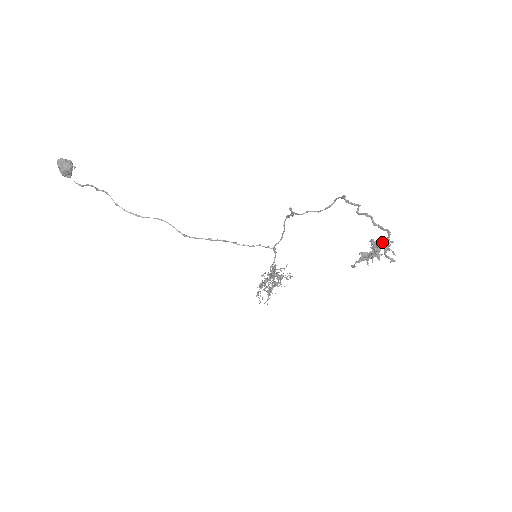
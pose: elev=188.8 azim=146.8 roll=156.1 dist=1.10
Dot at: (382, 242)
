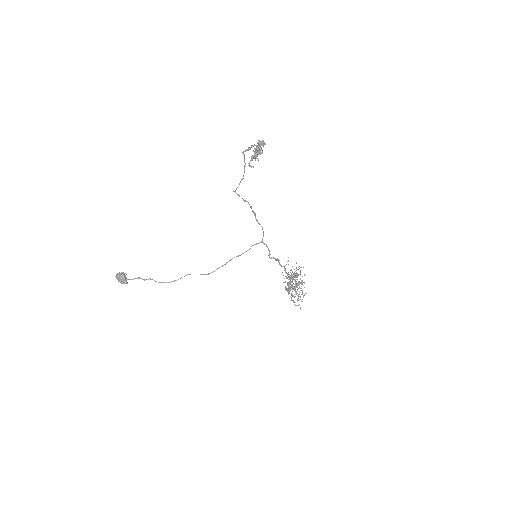
Dot at: occluded
